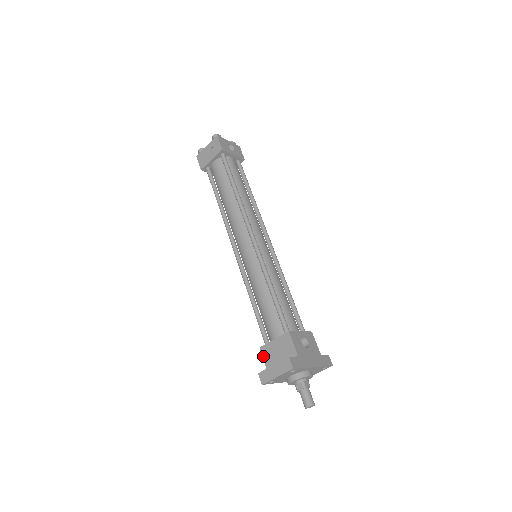
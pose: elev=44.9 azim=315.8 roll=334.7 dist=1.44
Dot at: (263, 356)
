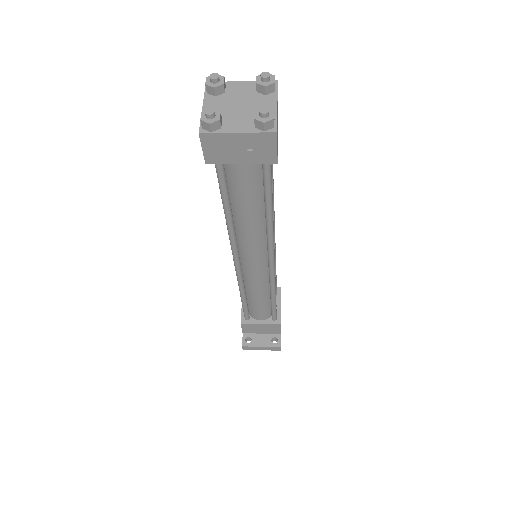
Dot at: (243, 328)
